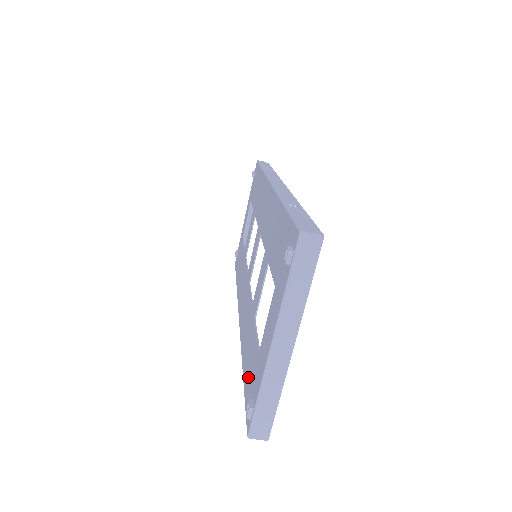
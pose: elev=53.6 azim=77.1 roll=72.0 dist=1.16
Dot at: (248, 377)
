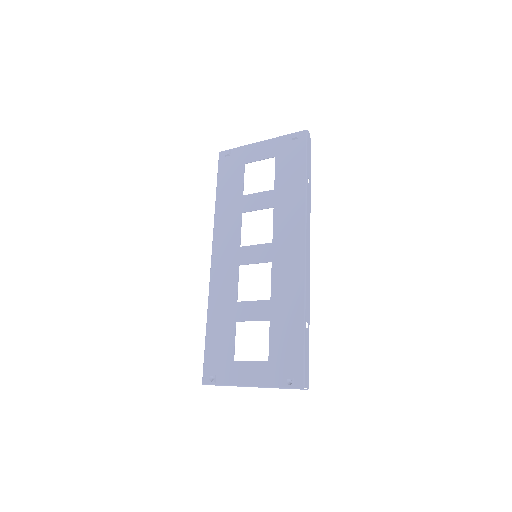
Dot at: (214, 349)
